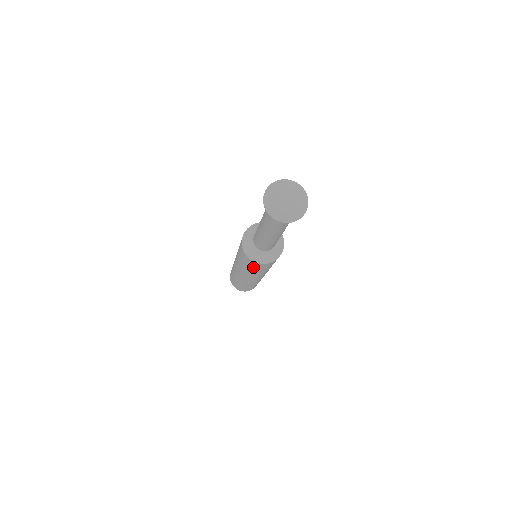
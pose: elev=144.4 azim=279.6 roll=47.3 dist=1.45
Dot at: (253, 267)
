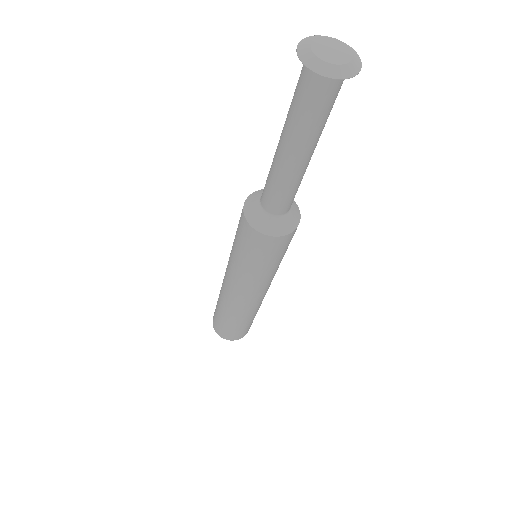
Dot at: (268, 255)
